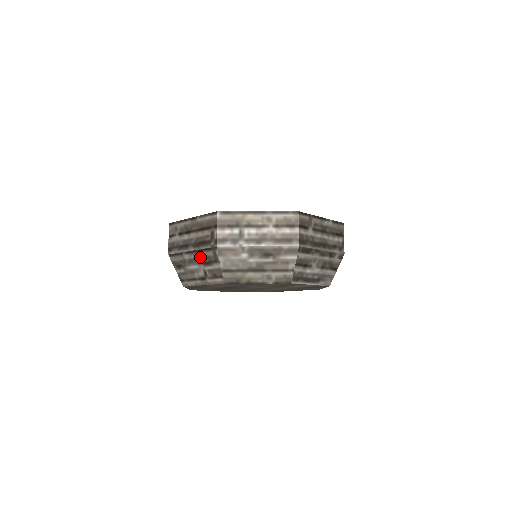
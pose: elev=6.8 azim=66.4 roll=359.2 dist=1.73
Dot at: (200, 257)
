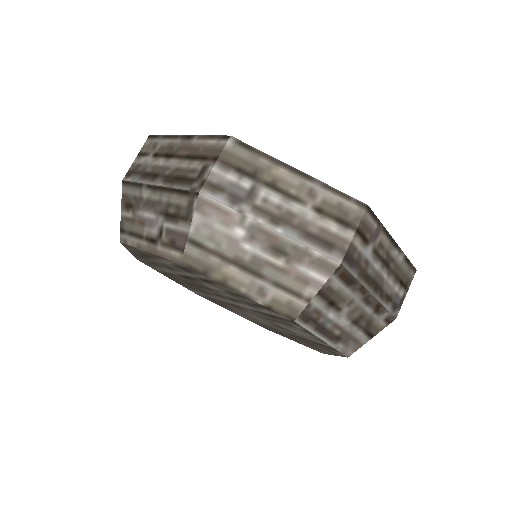
Dot at: (165, 201)
